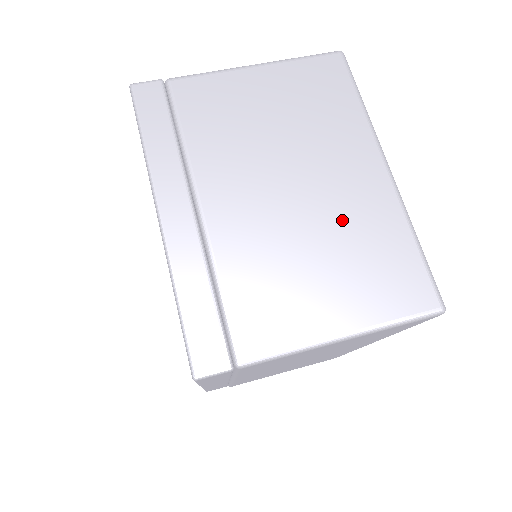
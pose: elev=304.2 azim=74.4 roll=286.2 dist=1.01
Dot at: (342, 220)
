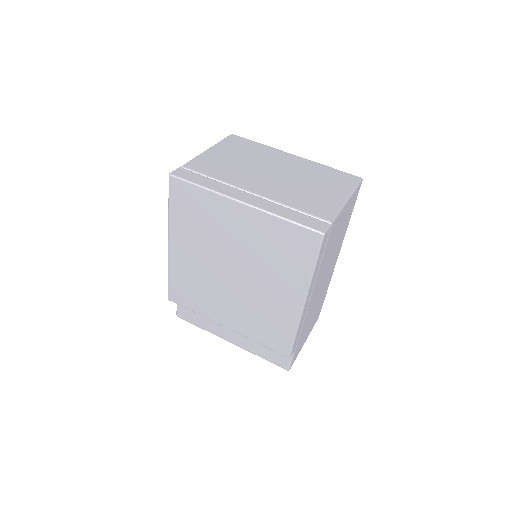
Dot at: (302, 173)
